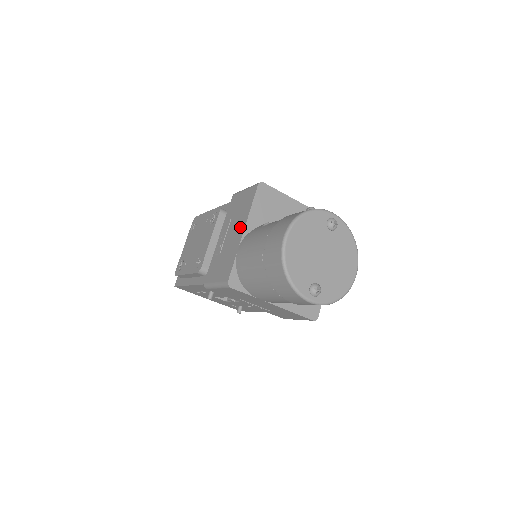
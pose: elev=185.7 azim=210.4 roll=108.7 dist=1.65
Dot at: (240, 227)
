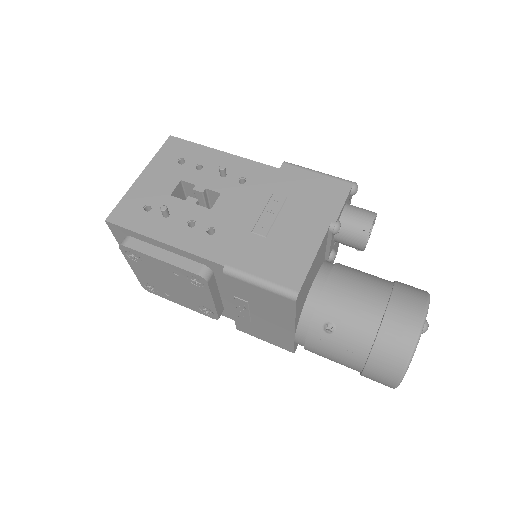
Dot at: (283, 324)
